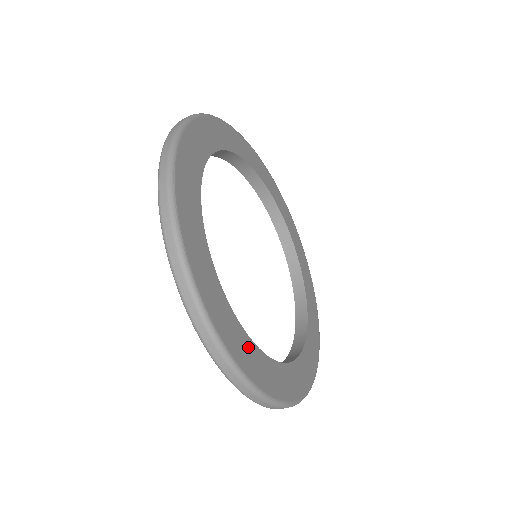
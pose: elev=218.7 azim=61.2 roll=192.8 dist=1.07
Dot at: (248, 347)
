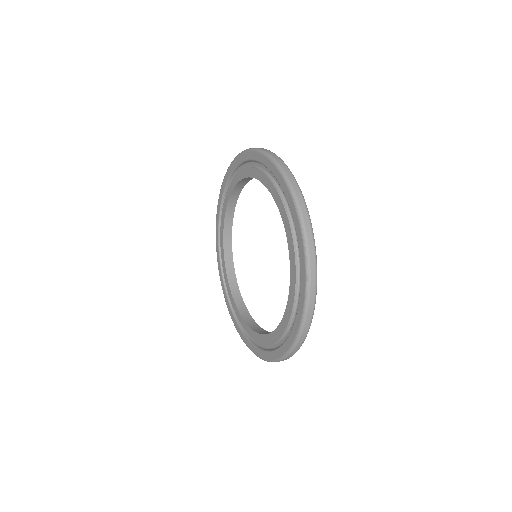
Dot at: occluded
